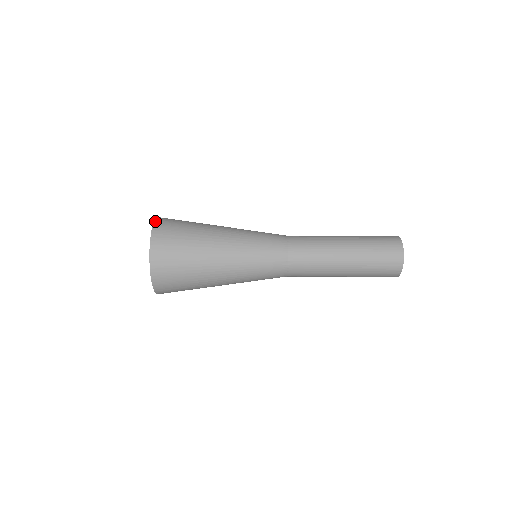
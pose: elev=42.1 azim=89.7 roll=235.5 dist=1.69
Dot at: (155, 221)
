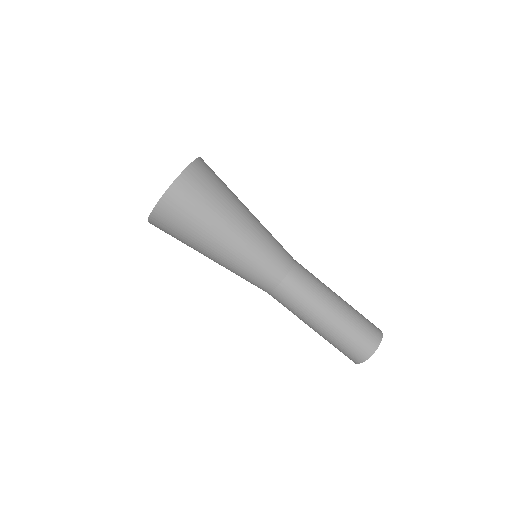
Dot at: (198, 159)
